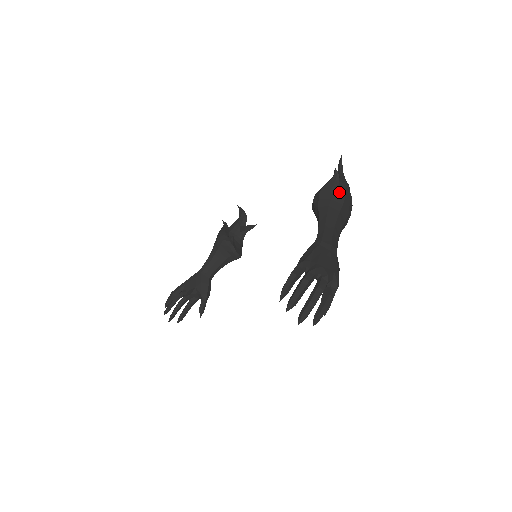
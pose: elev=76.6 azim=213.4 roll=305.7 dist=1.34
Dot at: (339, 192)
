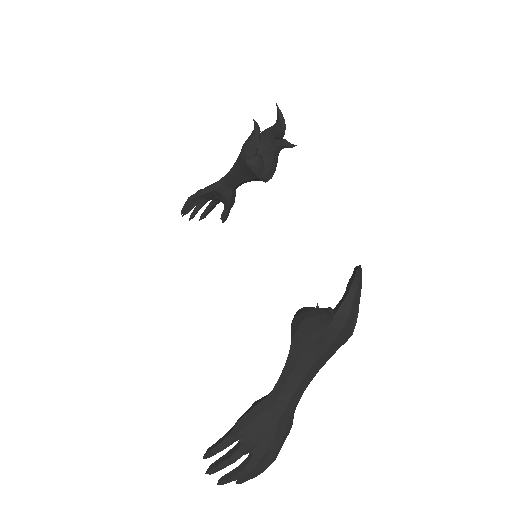
Dot at: (328, 332)
